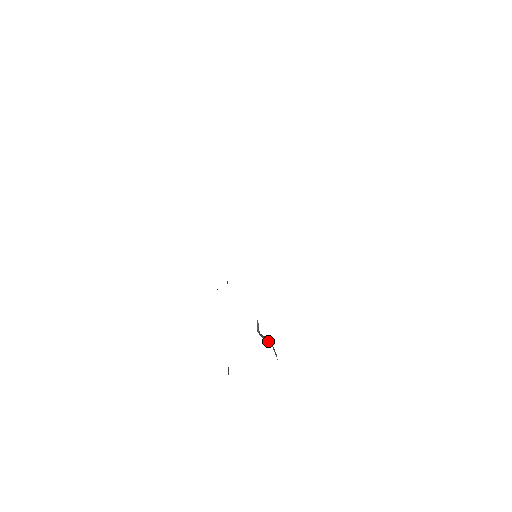
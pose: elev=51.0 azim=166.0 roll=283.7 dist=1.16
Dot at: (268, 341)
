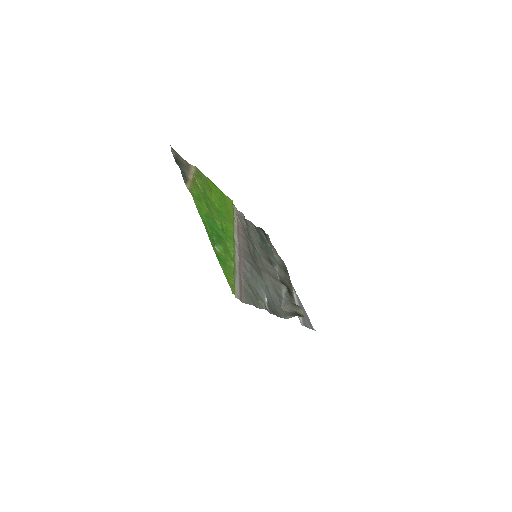
Dot at: (290, 310)
